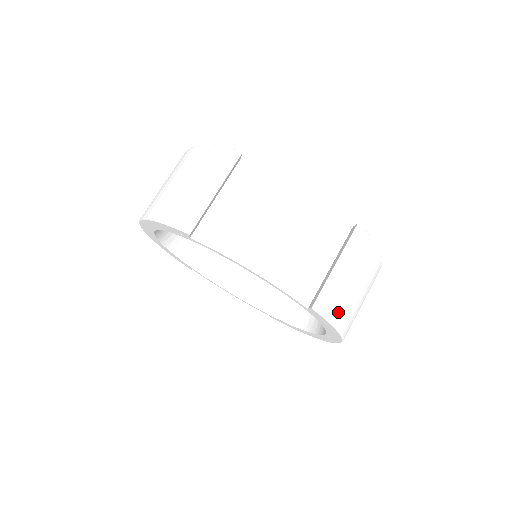
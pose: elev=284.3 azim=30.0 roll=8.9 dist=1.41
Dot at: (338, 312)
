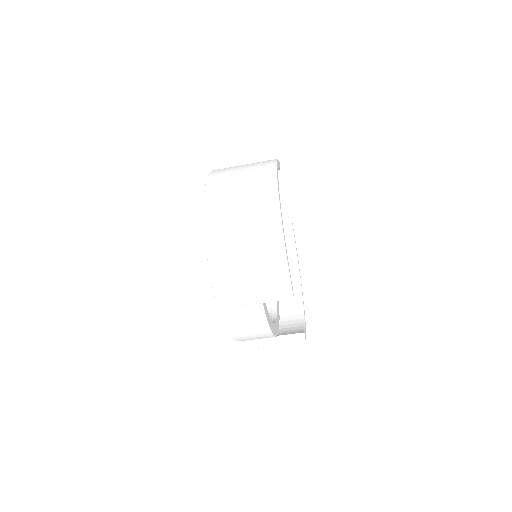
Dot at: occluded
